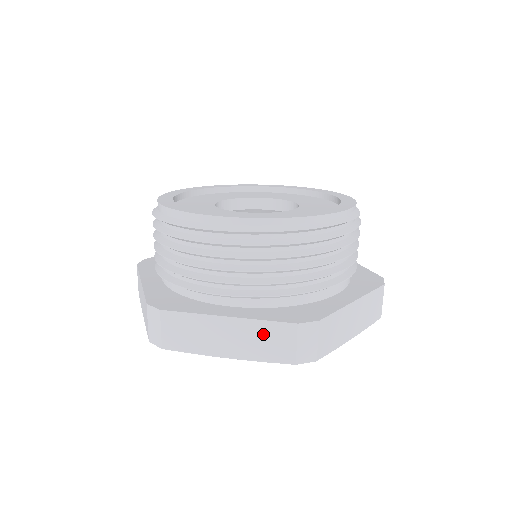
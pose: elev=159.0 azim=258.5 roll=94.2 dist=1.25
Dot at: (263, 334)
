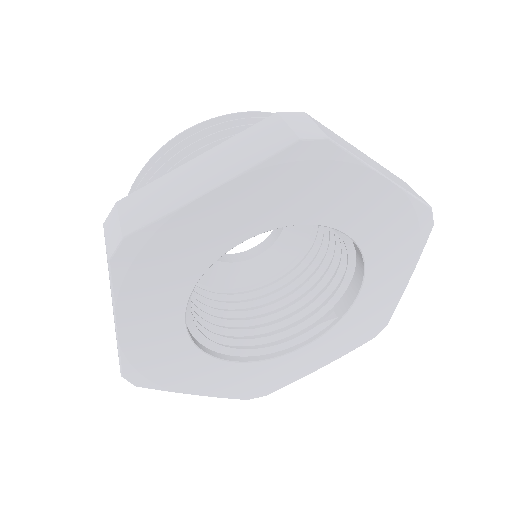
Dot at: (393, 176)
